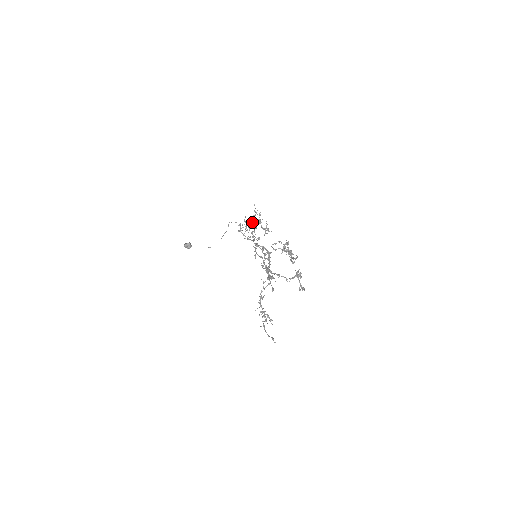
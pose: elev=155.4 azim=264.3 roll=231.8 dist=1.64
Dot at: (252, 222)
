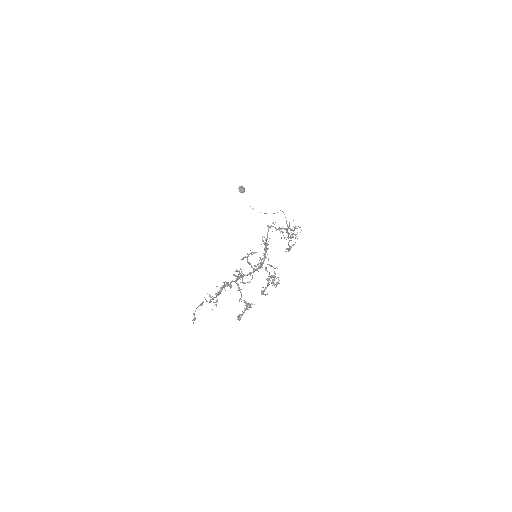
Dot at: (287, 231)
